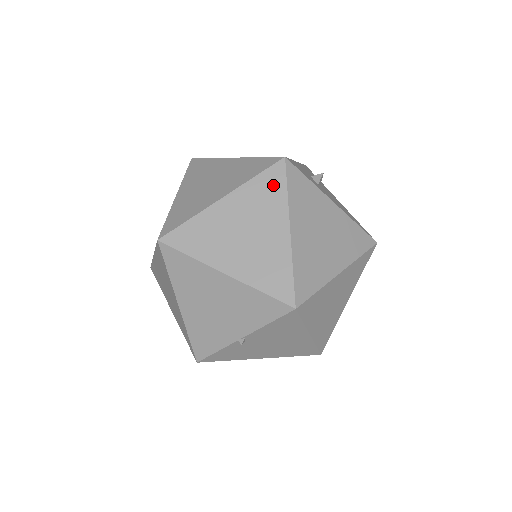
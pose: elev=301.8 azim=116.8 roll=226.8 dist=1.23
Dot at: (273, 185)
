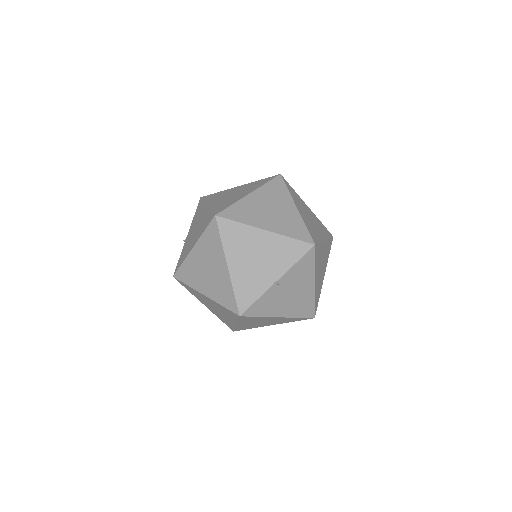
Dot at: (279, 187)
